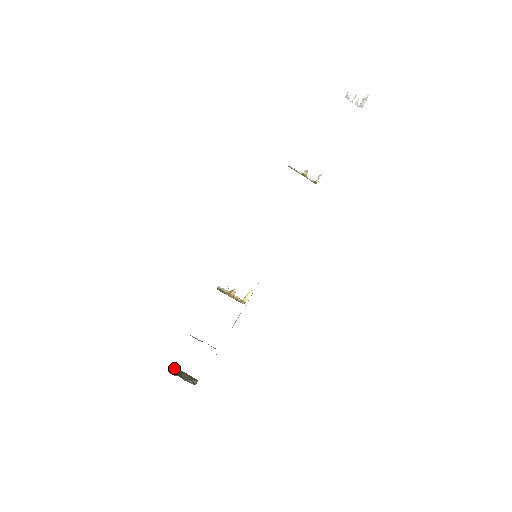
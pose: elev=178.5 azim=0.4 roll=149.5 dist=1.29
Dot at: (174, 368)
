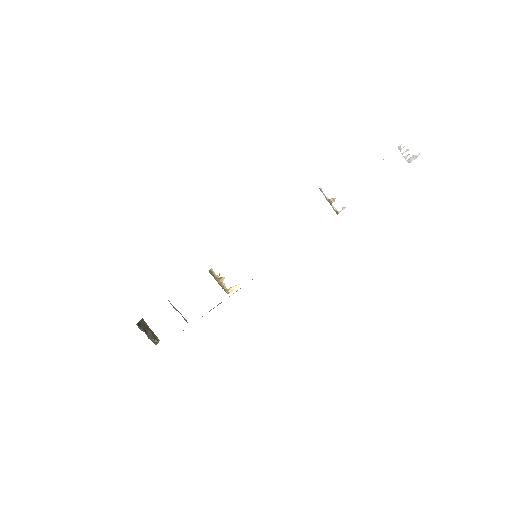
Dot at: (143, 322)
